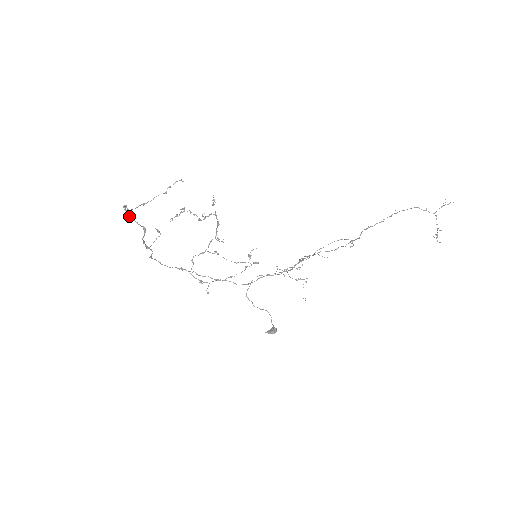
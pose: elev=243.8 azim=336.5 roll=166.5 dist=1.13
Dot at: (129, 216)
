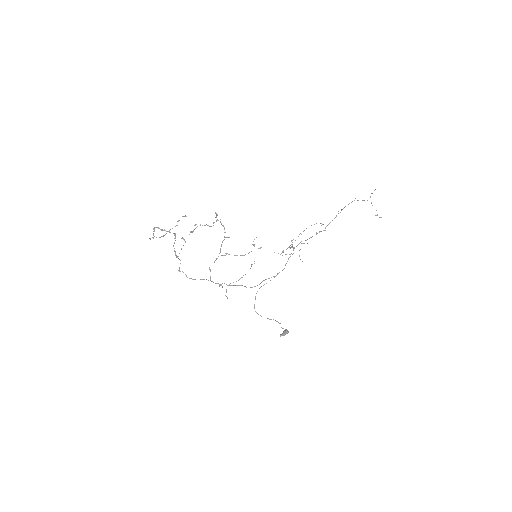
Dot at: (161, 229)
